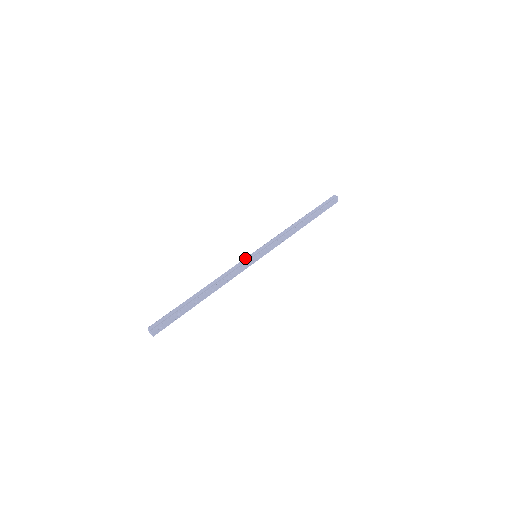
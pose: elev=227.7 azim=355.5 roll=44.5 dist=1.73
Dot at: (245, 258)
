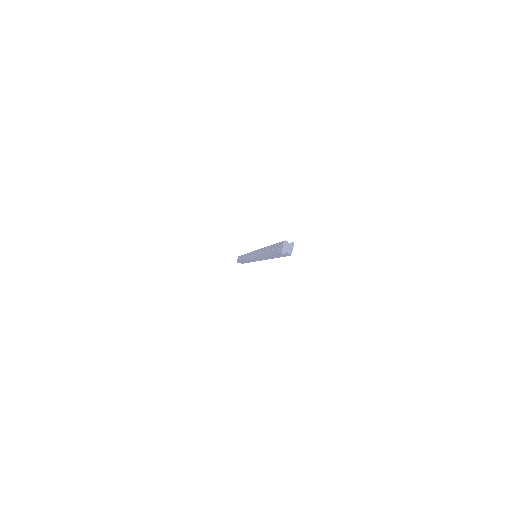
Dot at: occluded
